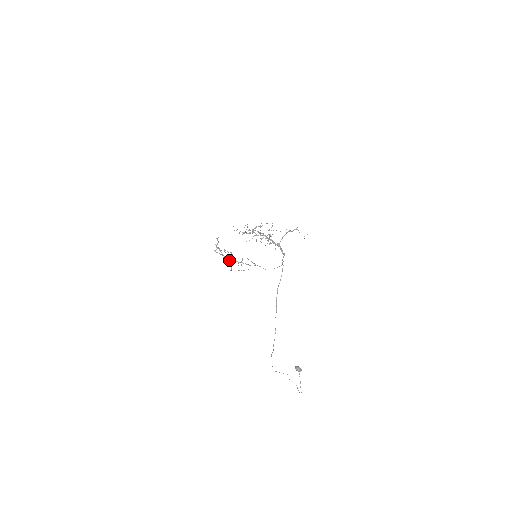
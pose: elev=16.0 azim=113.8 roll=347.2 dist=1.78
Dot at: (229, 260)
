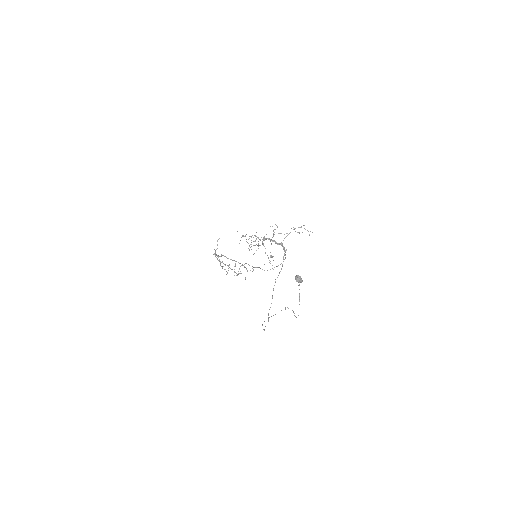
Dot at: occluded
